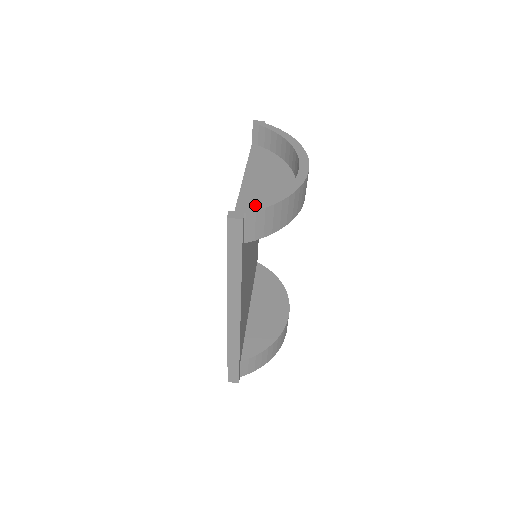
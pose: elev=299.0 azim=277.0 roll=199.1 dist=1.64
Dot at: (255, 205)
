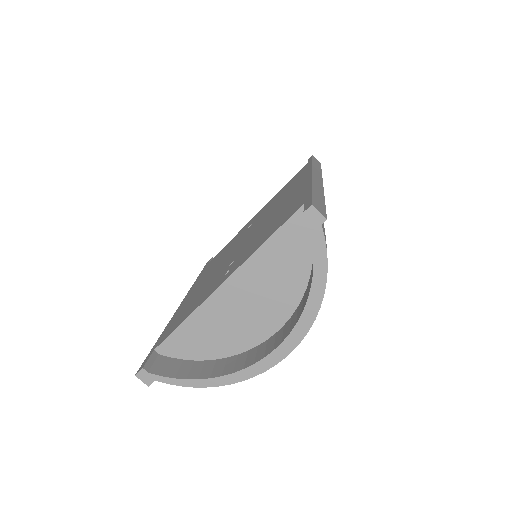
Dot at: (208, 330)
